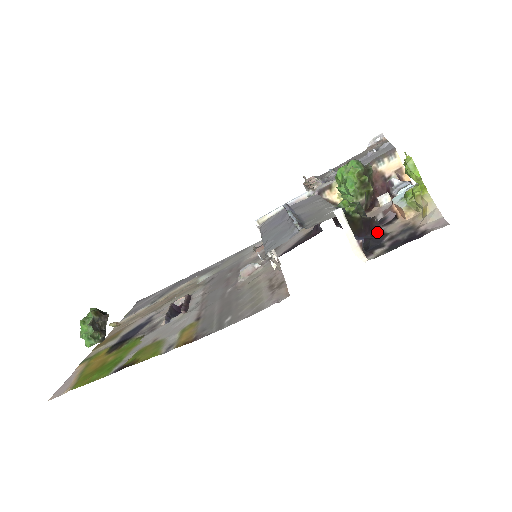
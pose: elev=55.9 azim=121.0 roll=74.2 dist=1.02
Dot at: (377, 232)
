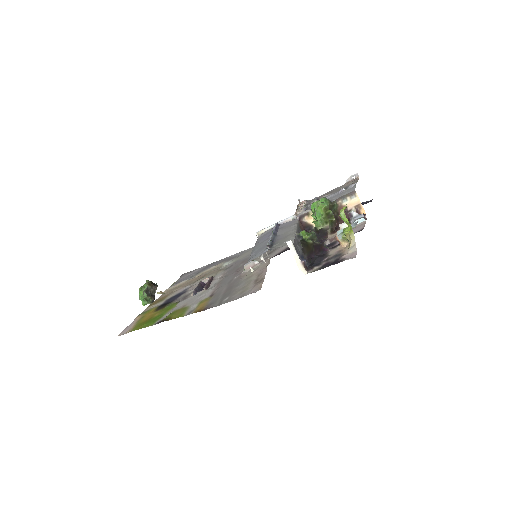
Dot at: (324, 253)
